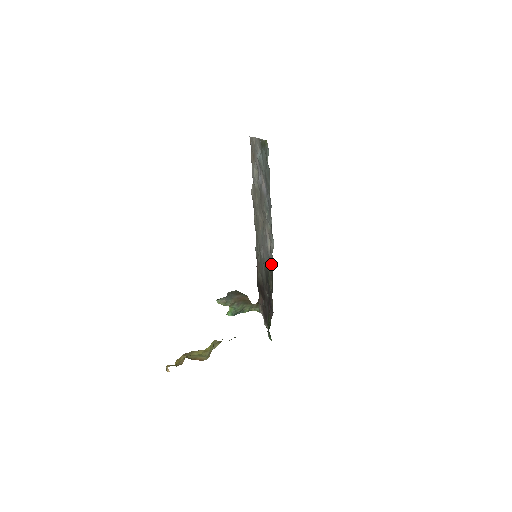
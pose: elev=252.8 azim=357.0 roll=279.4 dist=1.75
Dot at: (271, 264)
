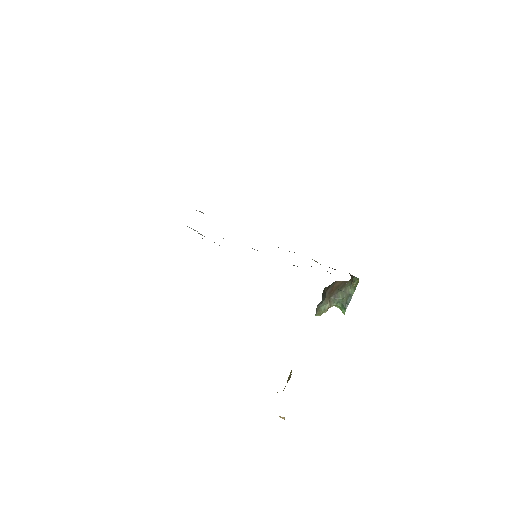
Dot at: occluded
